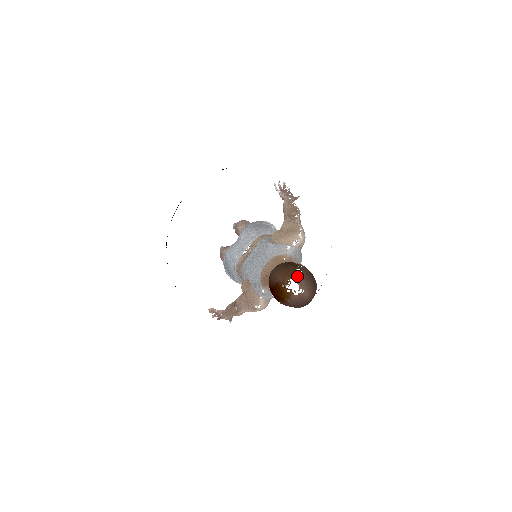
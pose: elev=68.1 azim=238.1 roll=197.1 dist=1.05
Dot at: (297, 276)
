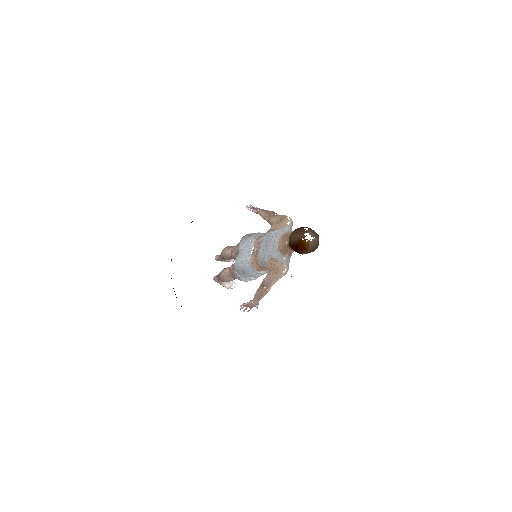
Dot at: (307, 231)
